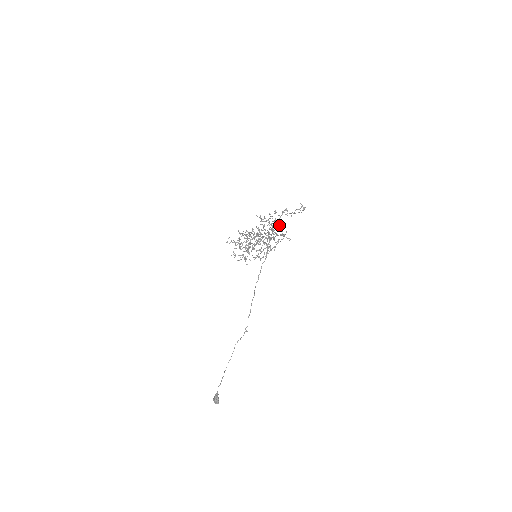
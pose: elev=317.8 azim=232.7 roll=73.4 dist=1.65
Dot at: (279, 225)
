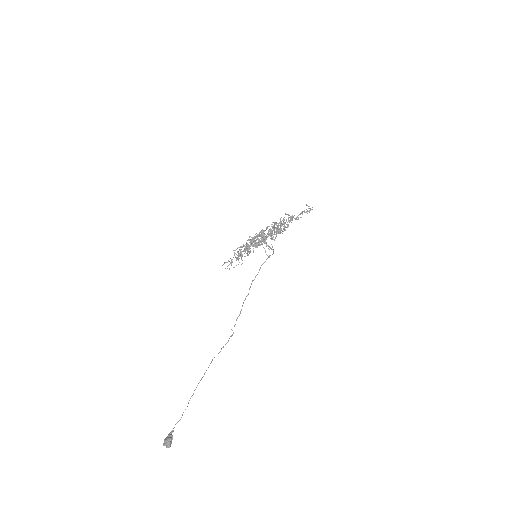
Dot at: occluded
